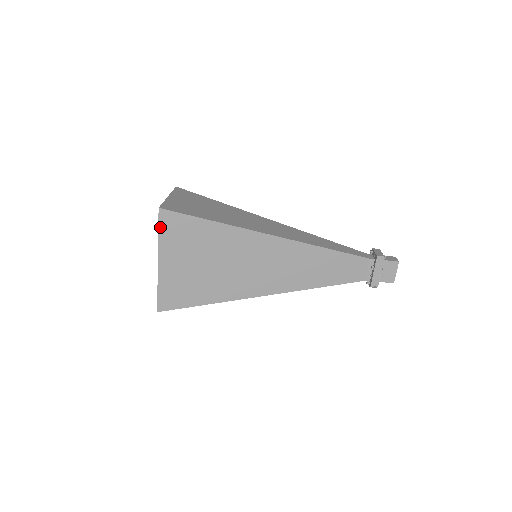
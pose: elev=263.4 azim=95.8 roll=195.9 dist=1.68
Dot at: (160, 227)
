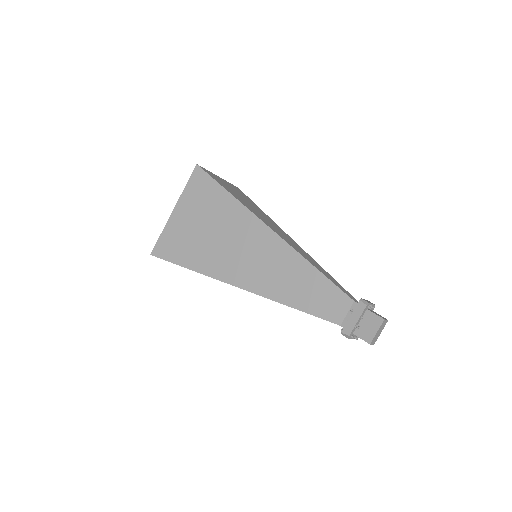
Dot at: (190, 180)
